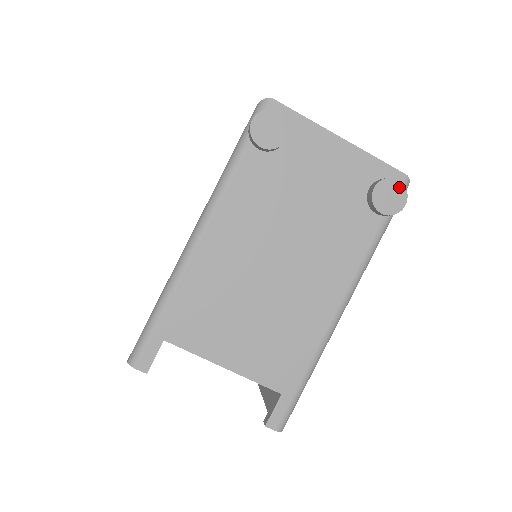
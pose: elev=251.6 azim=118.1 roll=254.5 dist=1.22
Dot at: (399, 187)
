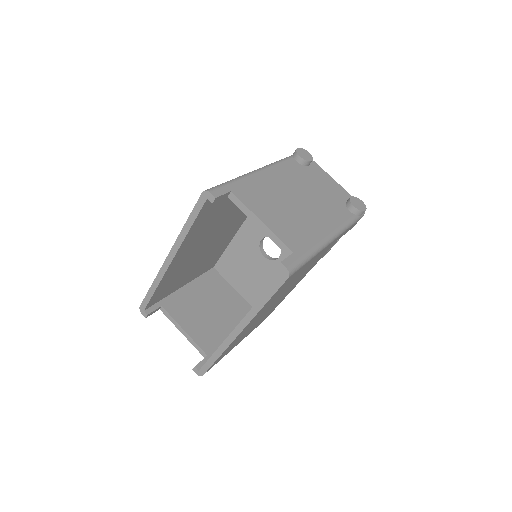
Dot at: (362, 203)
